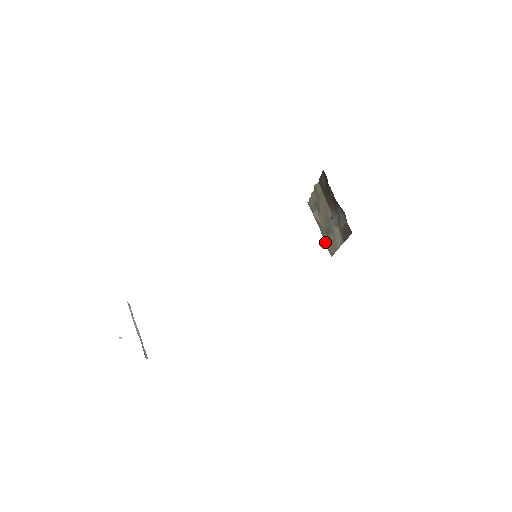
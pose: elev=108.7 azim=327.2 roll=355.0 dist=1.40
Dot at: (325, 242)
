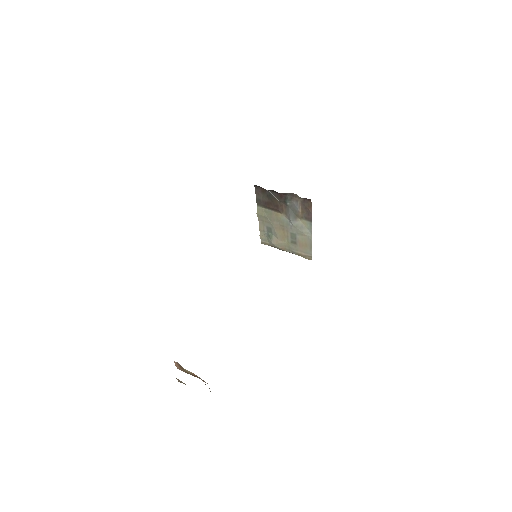
Dot at: (298, 255)
